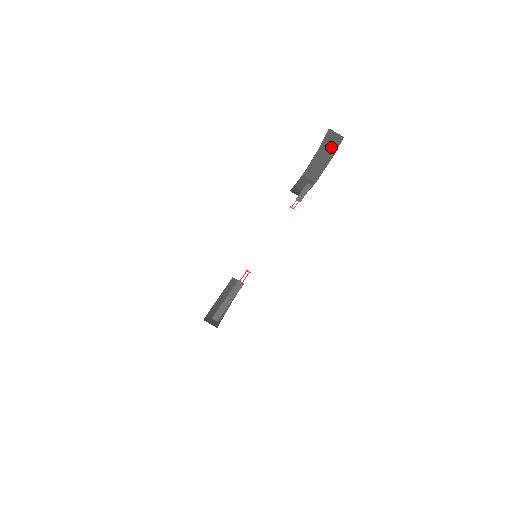
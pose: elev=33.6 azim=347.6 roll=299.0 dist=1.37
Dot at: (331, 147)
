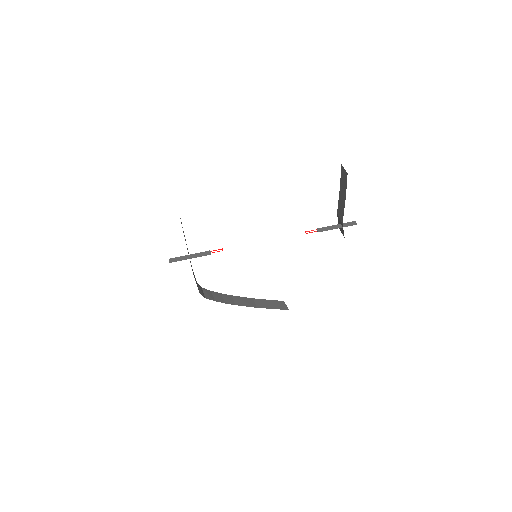
Dot at: (344, 184)
